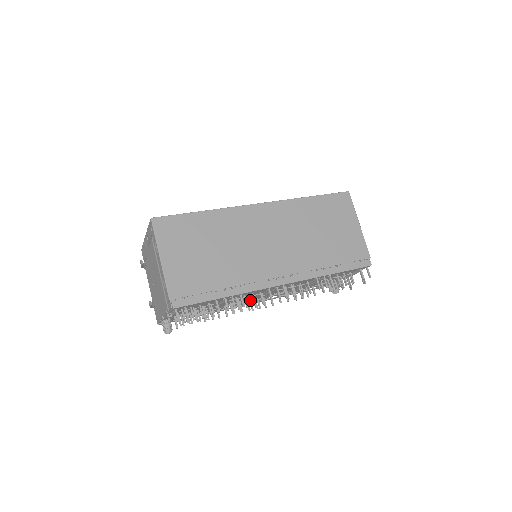
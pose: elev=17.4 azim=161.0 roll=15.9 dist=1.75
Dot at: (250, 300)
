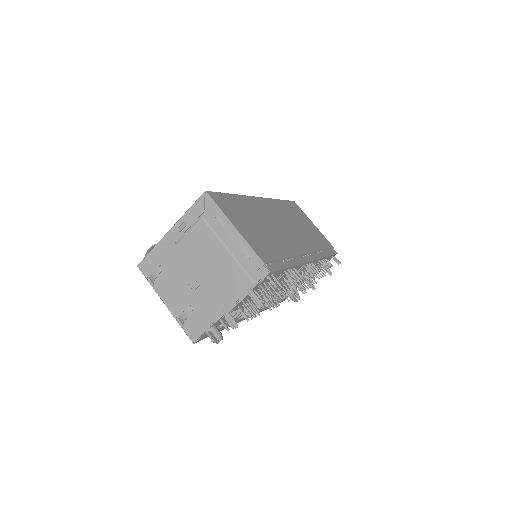
Dot at: (264, 300)
